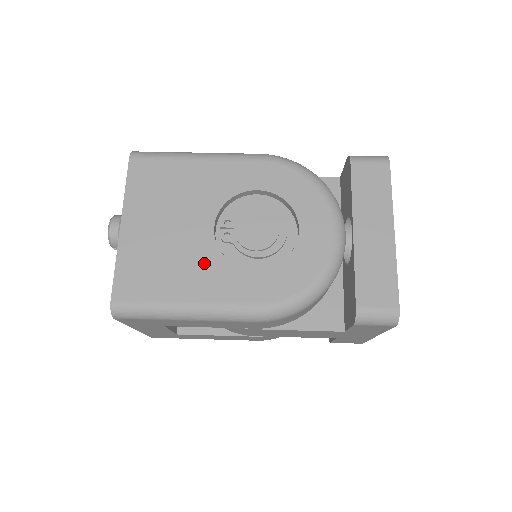
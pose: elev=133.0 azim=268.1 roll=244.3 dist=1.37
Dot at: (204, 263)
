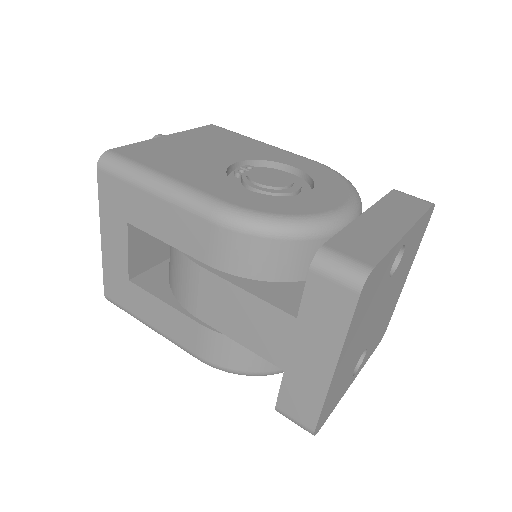
Dot at: (205, 169)
